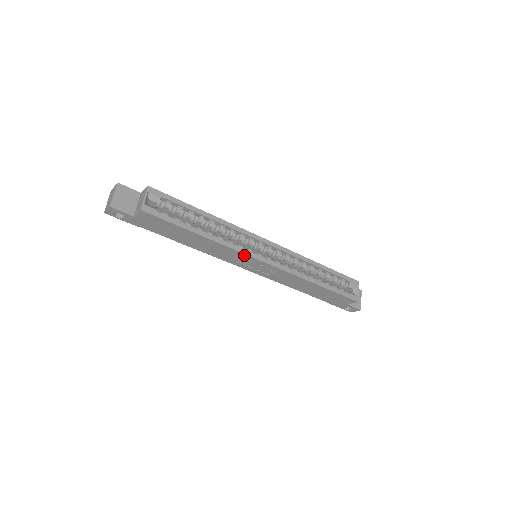
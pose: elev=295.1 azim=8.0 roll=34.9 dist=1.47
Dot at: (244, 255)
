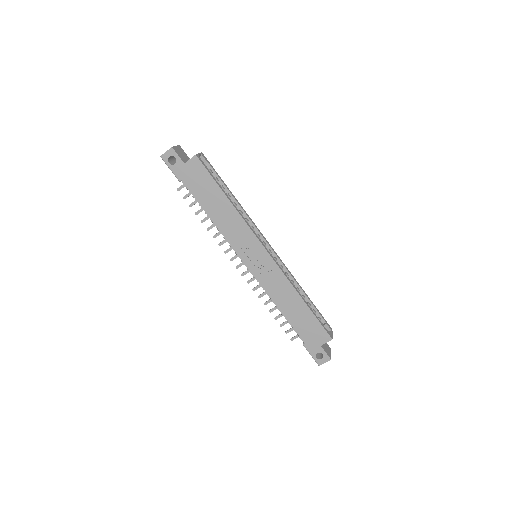
Dot at: (253, 236)
